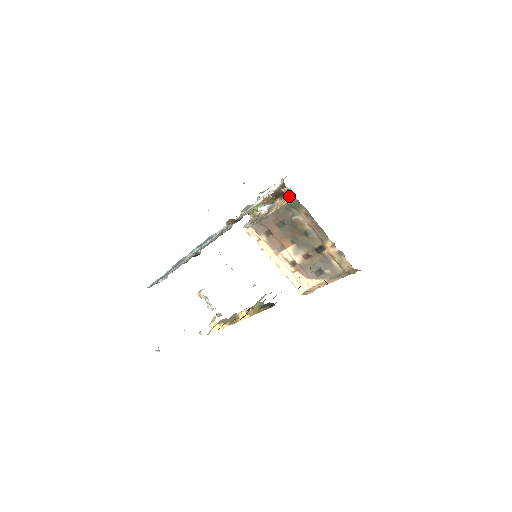
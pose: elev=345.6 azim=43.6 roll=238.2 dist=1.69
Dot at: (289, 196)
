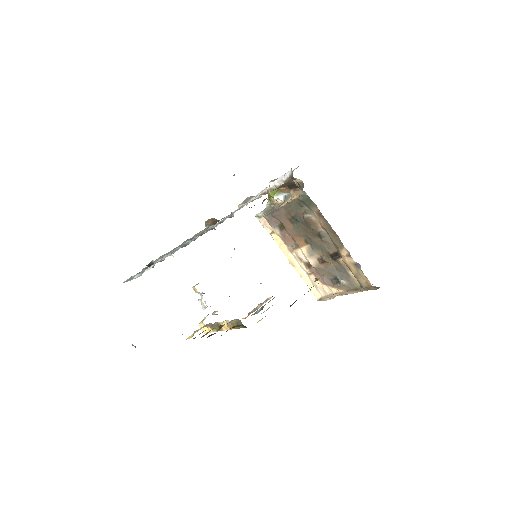
Dot at: occluded
